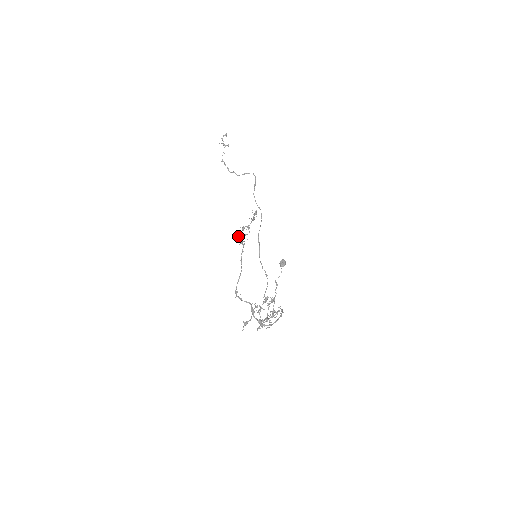
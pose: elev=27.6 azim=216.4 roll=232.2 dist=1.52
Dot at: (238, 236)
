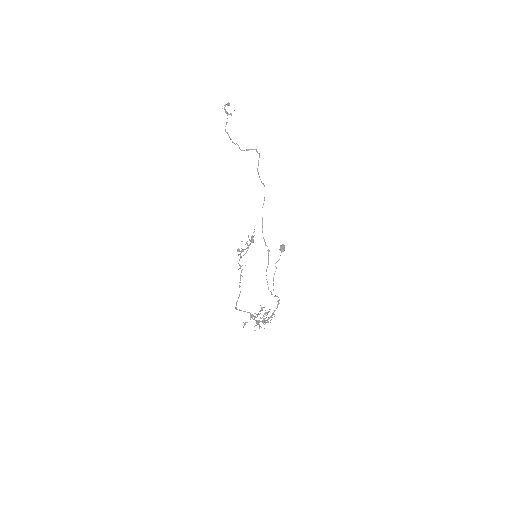
Dot at: occluded
